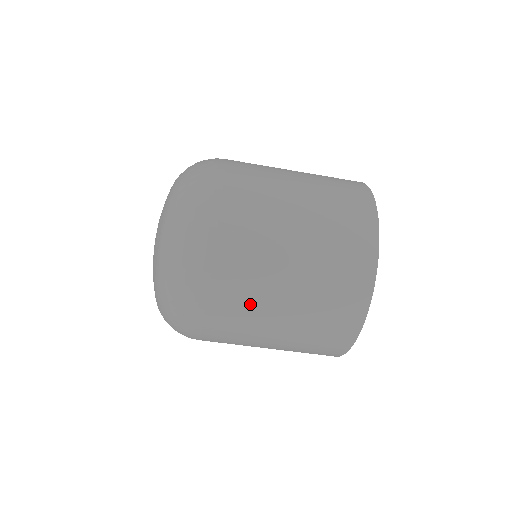
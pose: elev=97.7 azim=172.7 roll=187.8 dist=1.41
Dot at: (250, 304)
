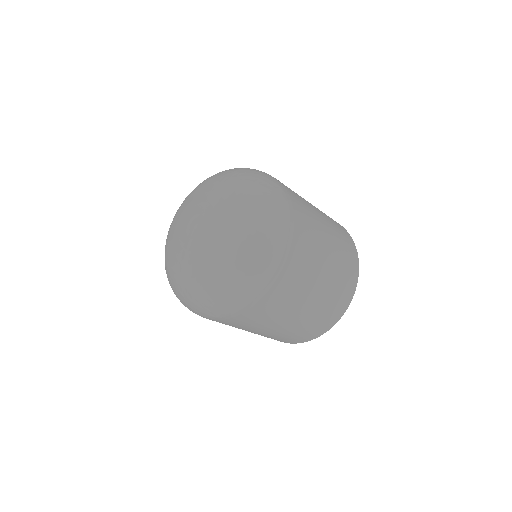
Dot at: (277, 312)
